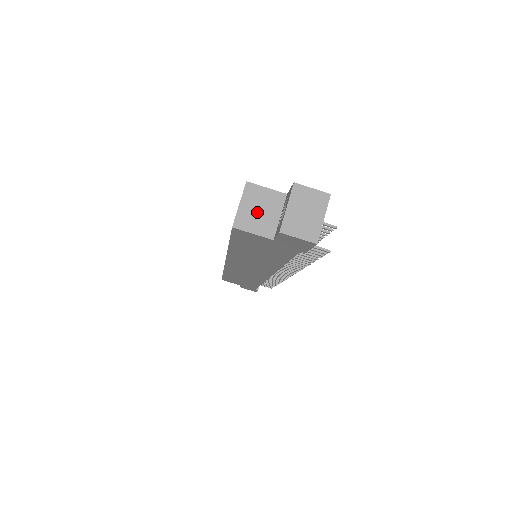
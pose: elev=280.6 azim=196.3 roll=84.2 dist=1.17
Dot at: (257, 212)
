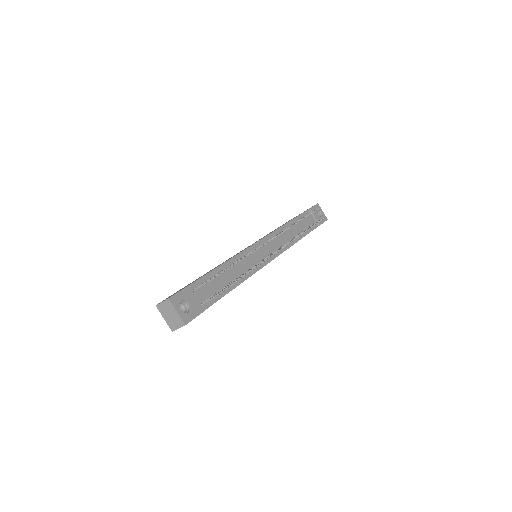
Dot at: occluded
